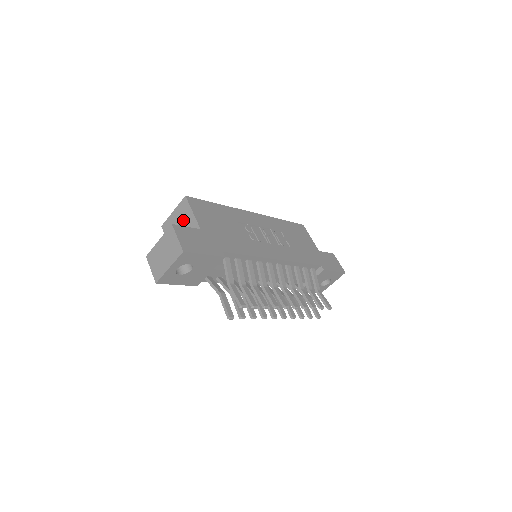
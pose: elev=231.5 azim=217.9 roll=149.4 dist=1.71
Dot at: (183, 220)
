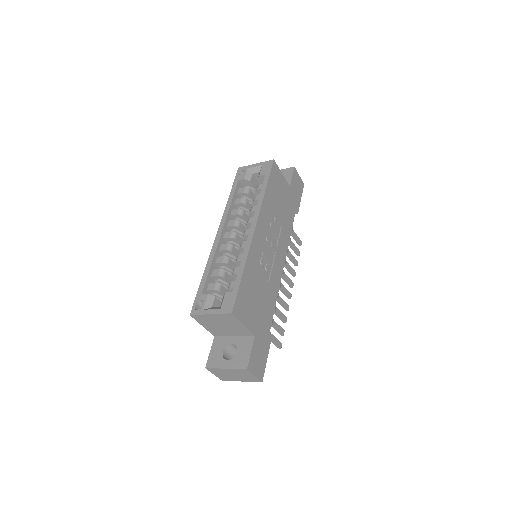
Dot at: (228, 324)
